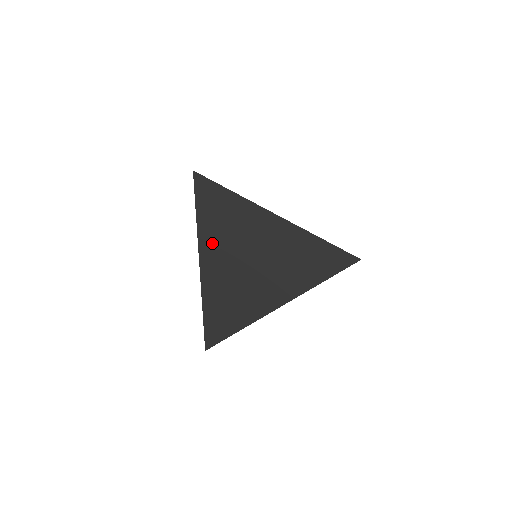
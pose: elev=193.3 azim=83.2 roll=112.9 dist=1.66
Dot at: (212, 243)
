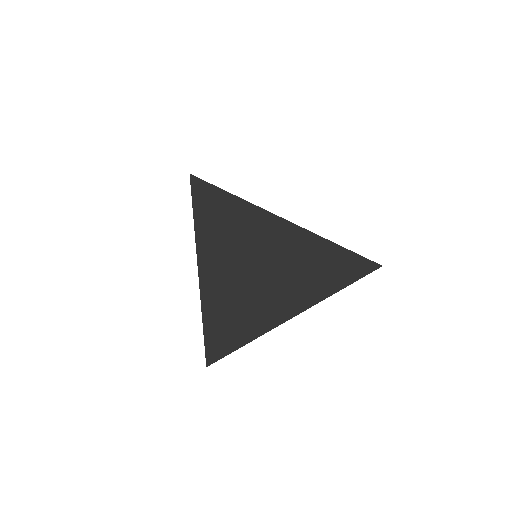
Dot at: (215, 258)
